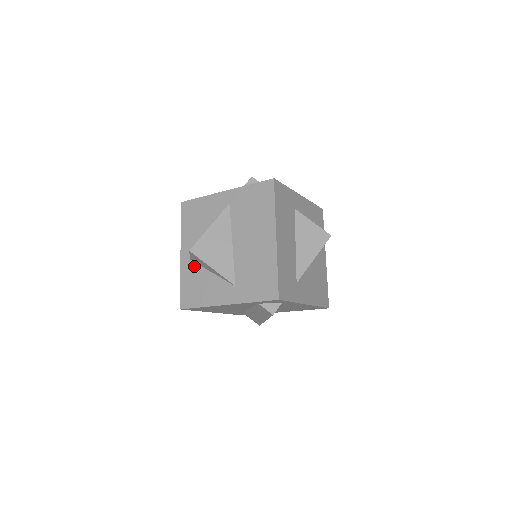
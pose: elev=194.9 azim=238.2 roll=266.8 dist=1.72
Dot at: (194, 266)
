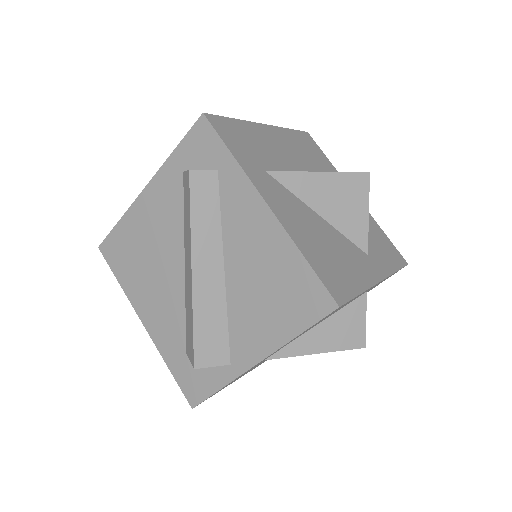
Dot at: occluded
